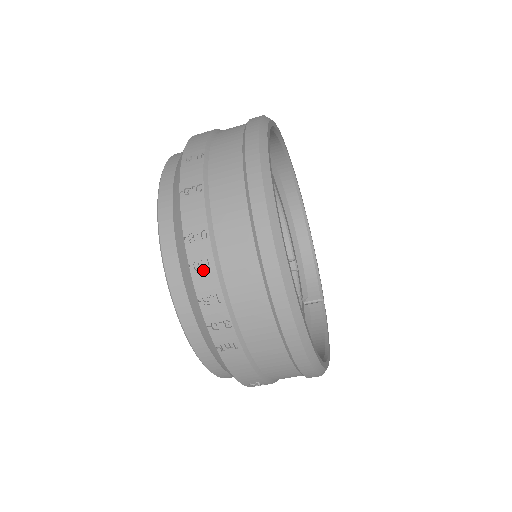
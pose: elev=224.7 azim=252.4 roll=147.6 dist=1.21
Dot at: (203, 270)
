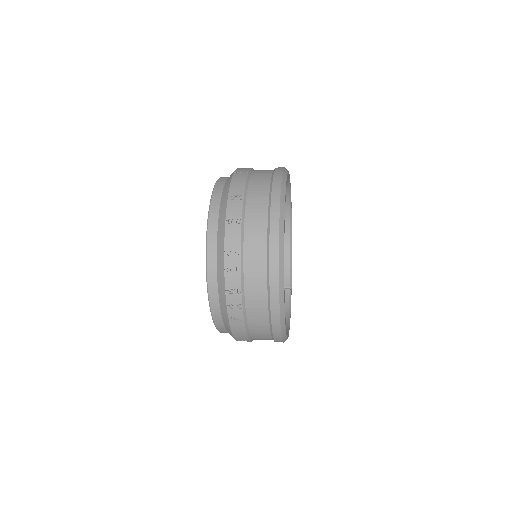
Dot at: (233, 273)
